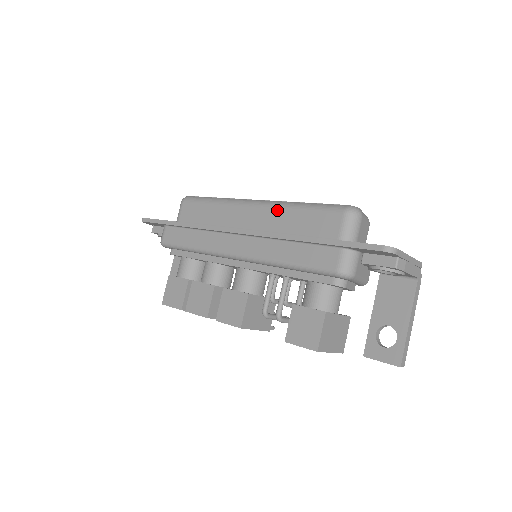
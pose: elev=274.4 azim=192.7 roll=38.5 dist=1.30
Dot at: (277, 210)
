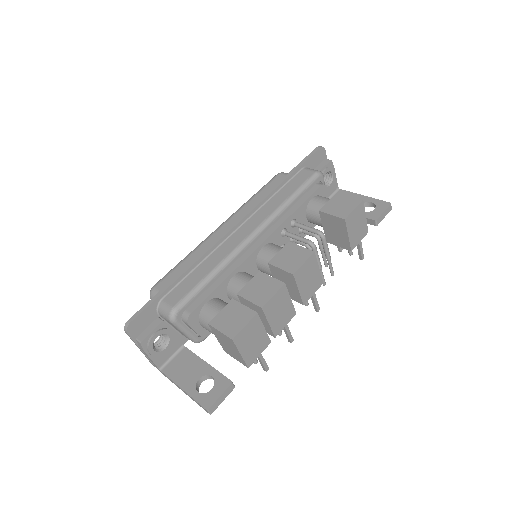
Dot at: (243, 208)
